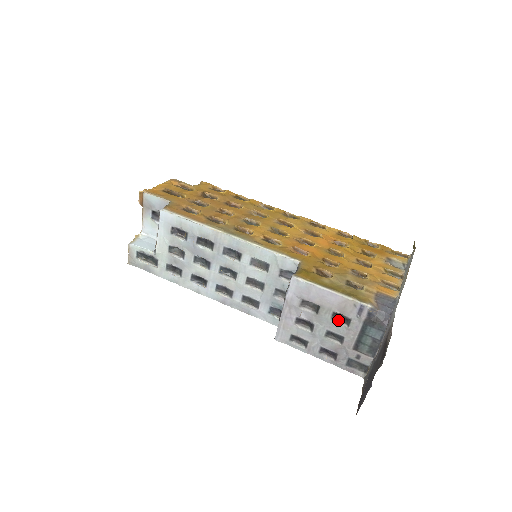
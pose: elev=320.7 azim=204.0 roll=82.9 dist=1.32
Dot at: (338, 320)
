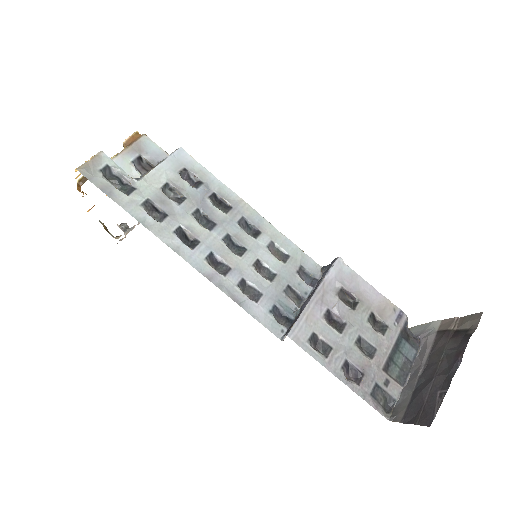
Dot at: (372, 326)
